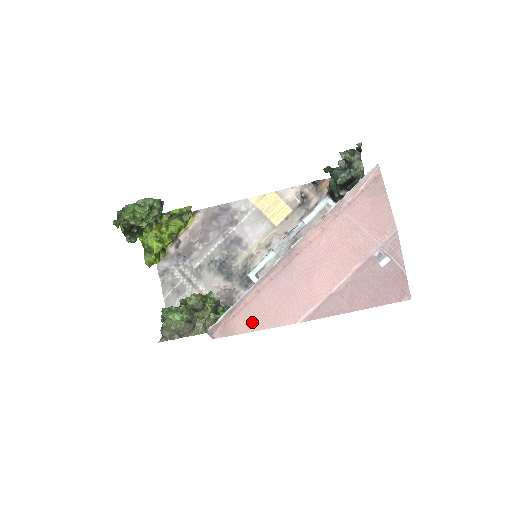
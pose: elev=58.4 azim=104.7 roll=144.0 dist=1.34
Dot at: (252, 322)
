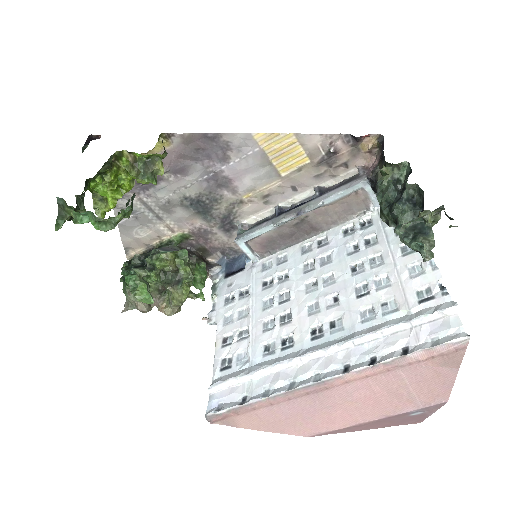
Dot at: (258, 424)
